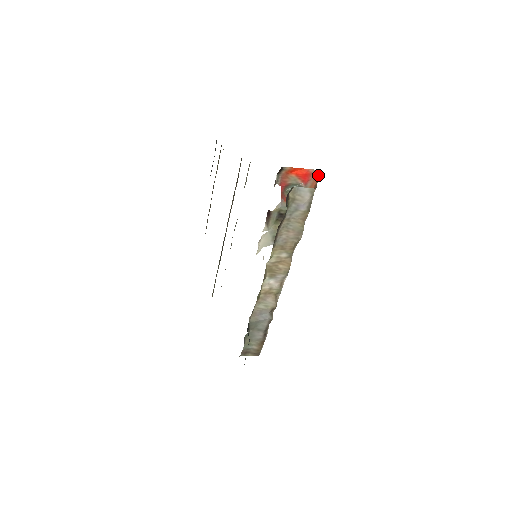
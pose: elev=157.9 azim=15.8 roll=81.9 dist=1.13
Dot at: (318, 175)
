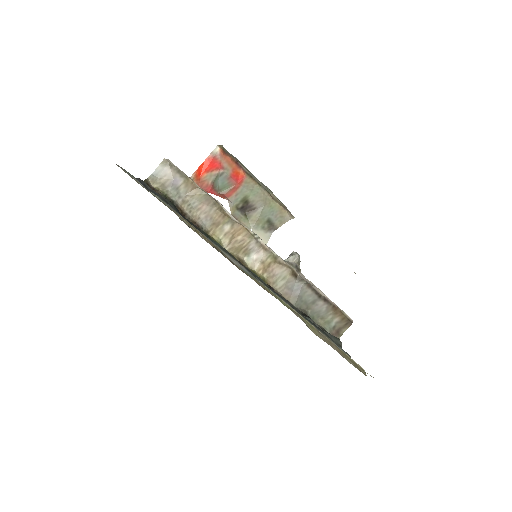
Dot at: (221, 152)
